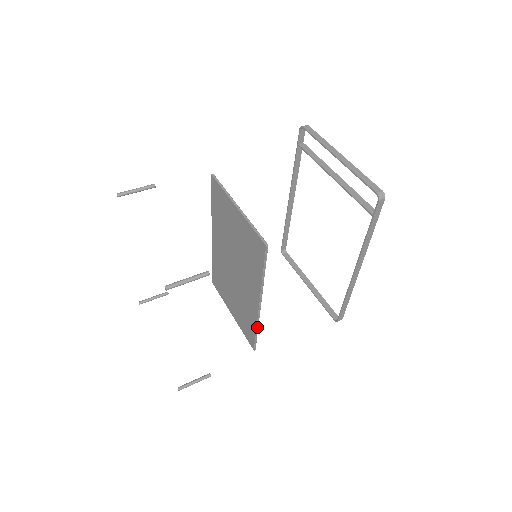
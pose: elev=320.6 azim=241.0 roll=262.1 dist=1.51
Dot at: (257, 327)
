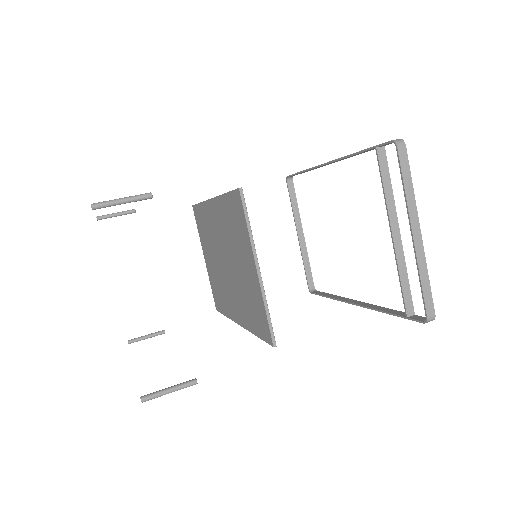
Dot at: (228, 317)
